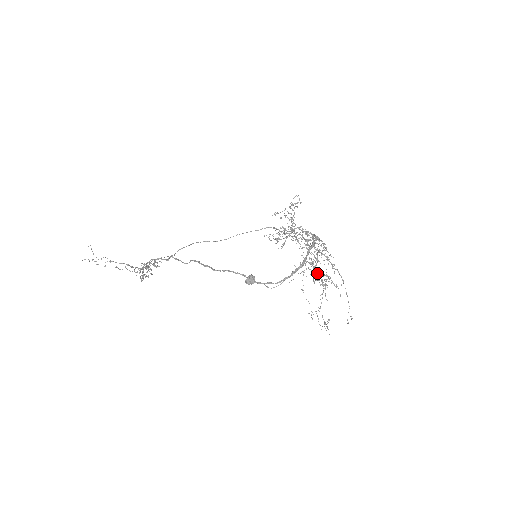
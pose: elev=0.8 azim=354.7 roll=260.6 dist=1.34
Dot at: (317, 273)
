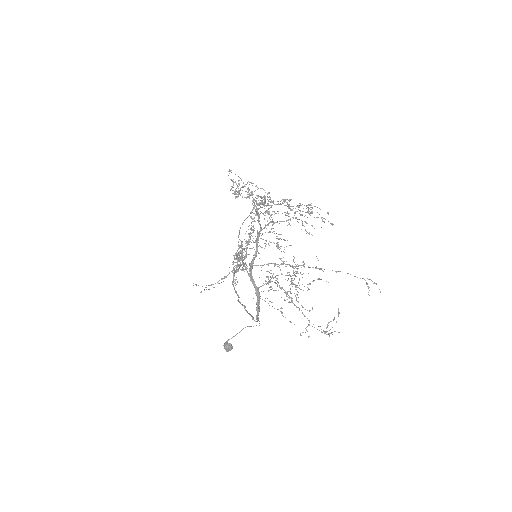
Dot at: occluded
